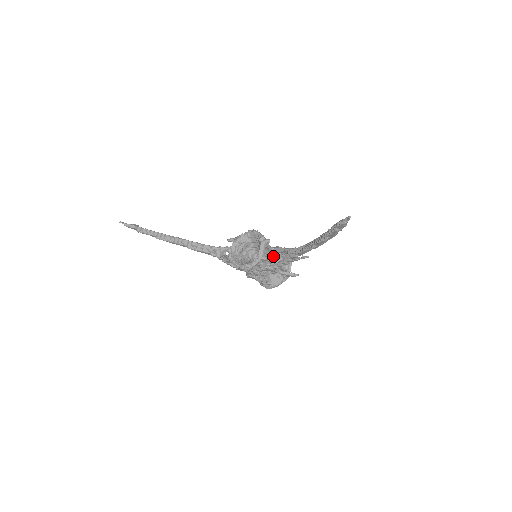
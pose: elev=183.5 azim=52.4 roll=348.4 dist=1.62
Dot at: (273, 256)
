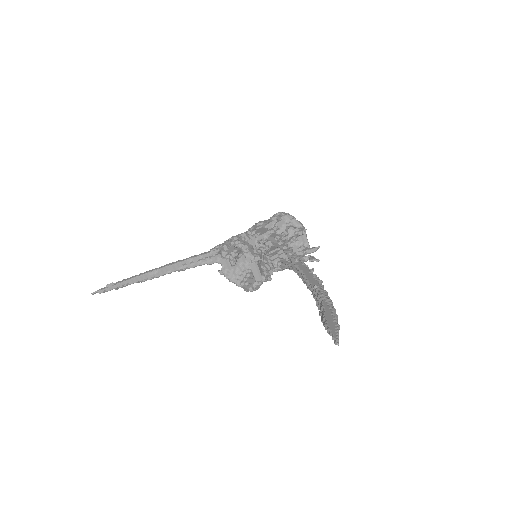
Dot at: occluded
